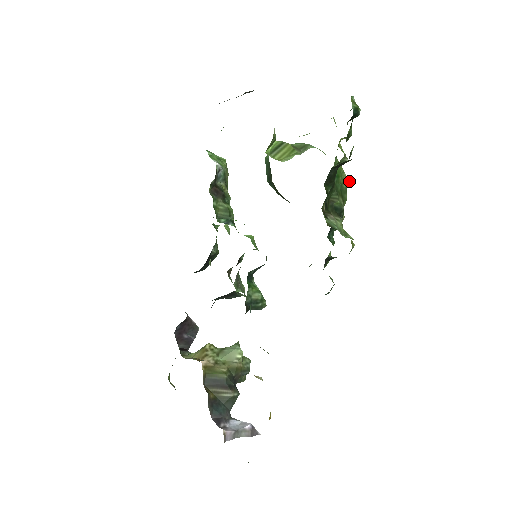
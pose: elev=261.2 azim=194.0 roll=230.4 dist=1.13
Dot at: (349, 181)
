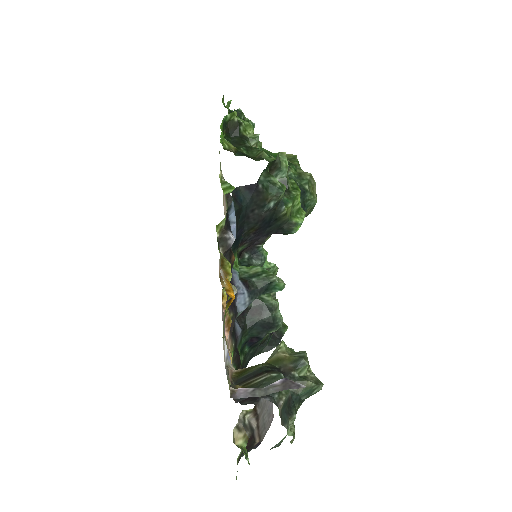
Dot at: (295, 155)
